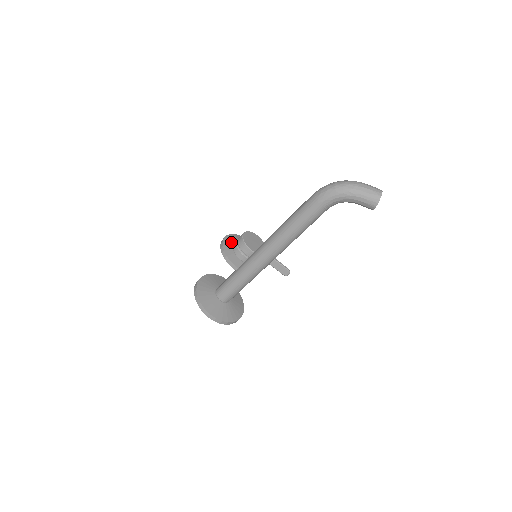
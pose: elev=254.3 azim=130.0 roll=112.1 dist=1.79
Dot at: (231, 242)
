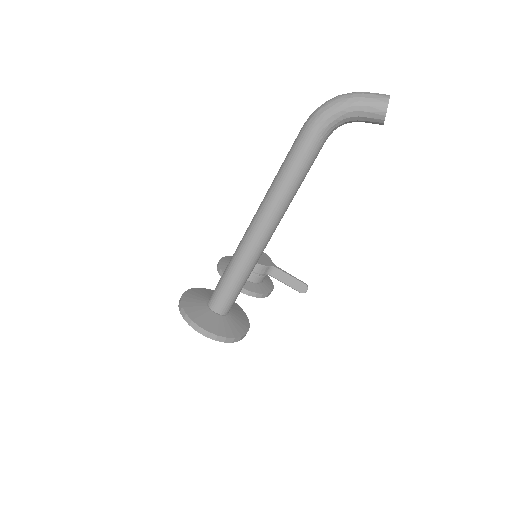
Dot at: occluded
